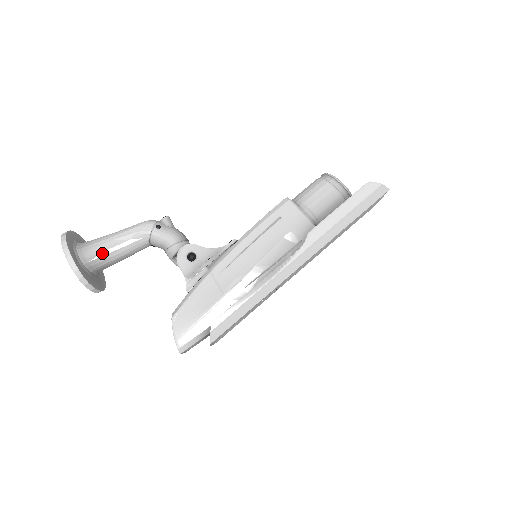
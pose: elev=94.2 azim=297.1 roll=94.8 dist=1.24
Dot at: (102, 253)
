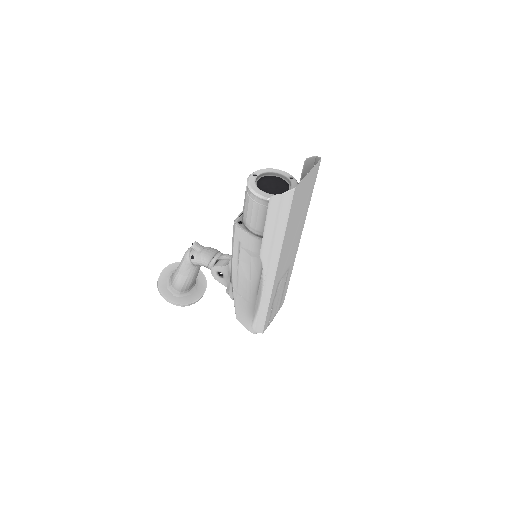
Dot at: (182, 284)
